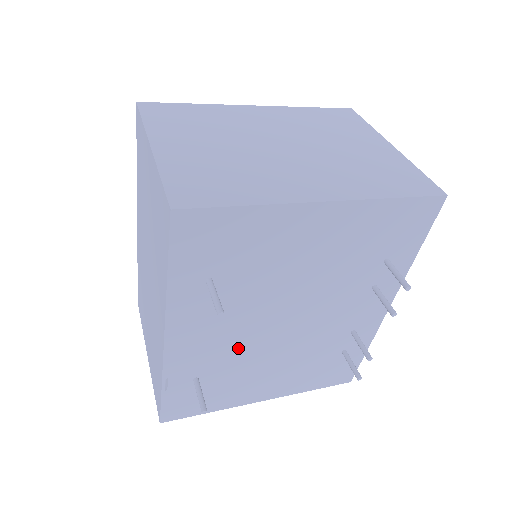
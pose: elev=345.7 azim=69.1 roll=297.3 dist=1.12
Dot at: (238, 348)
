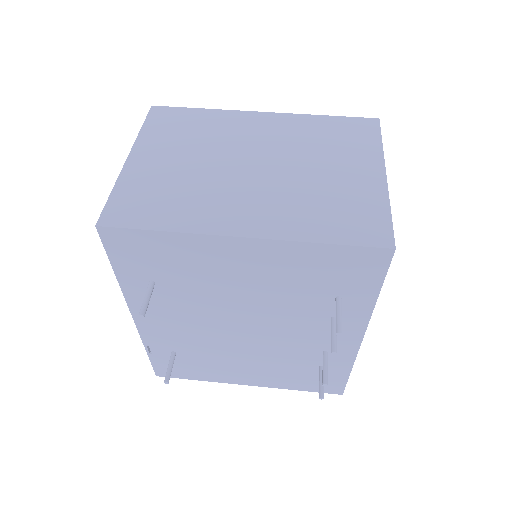
Dot at: (204, 338)
